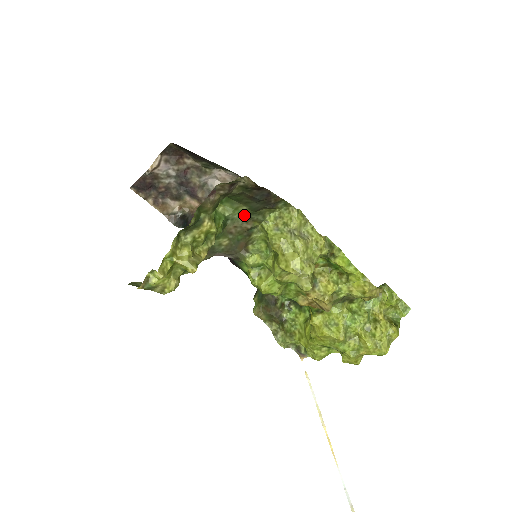
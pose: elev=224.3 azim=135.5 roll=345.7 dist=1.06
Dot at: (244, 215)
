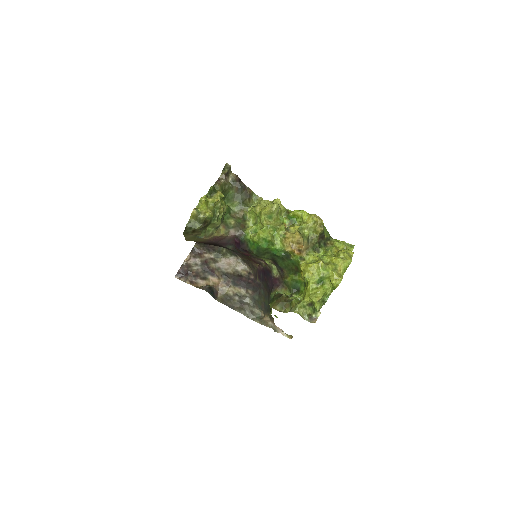
Dot at: (238, 207)
